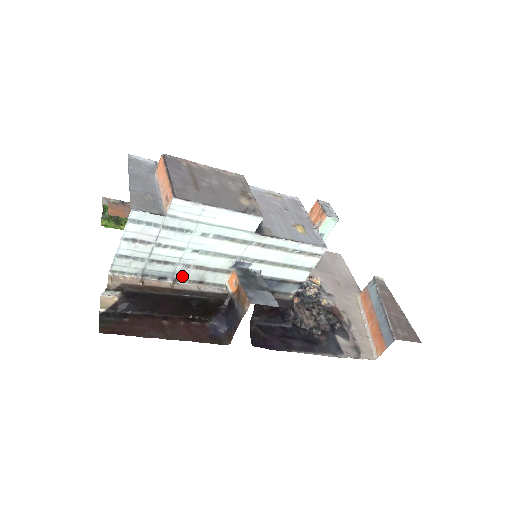
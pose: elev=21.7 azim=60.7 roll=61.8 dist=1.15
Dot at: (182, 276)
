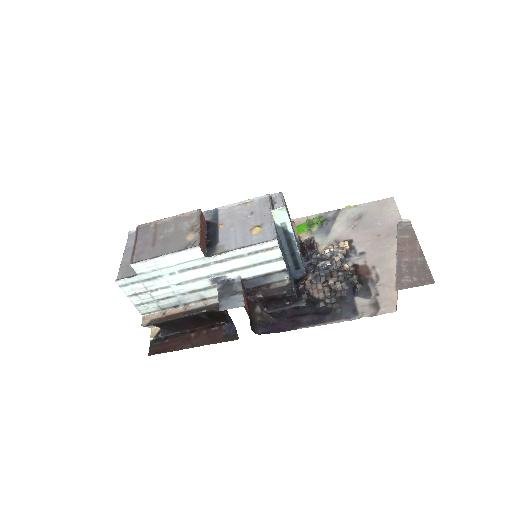
Dot at: (187, 301)
